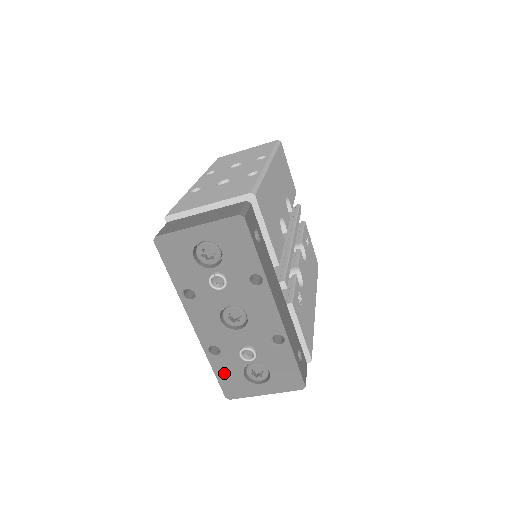
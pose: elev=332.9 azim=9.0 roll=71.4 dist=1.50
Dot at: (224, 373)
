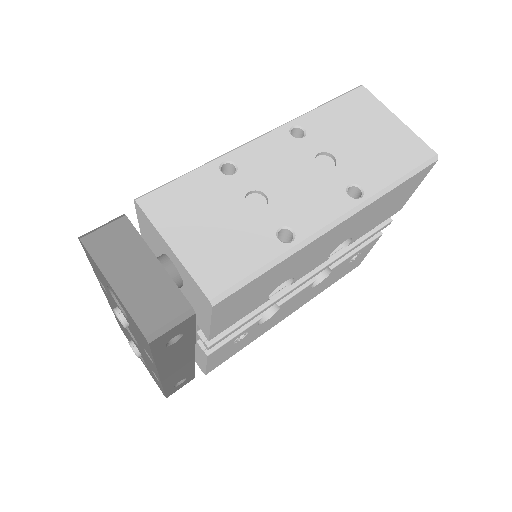
Dot at: occluded
